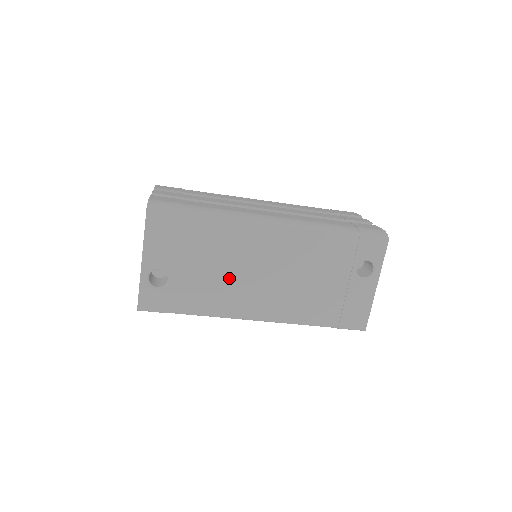
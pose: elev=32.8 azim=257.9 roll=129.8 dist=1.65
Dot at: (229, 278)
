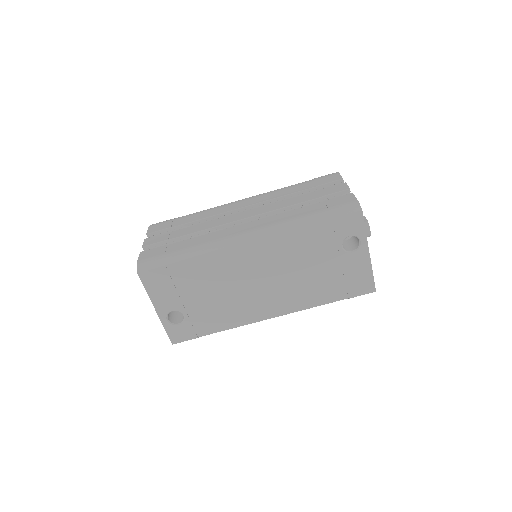
Dot at: (232, 296)
